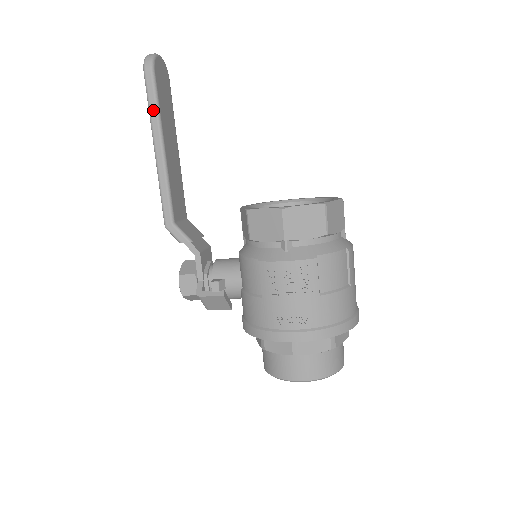
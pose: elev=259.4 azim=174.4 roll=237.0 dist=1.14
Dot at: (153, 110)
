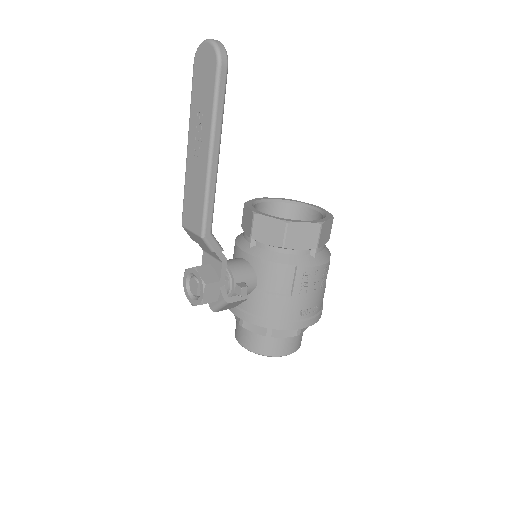
Dot at: (220, 111)
